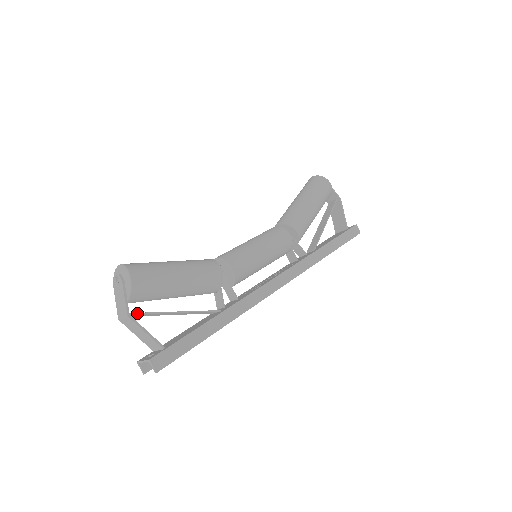
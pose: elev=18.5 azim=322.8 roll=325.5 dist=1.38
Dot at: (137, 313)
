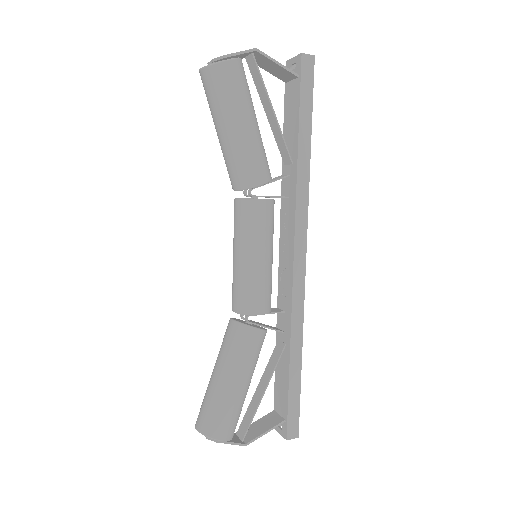
Dot at: (246, 433)
